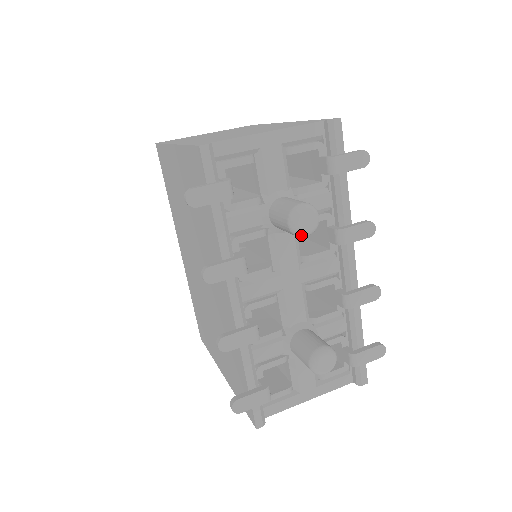
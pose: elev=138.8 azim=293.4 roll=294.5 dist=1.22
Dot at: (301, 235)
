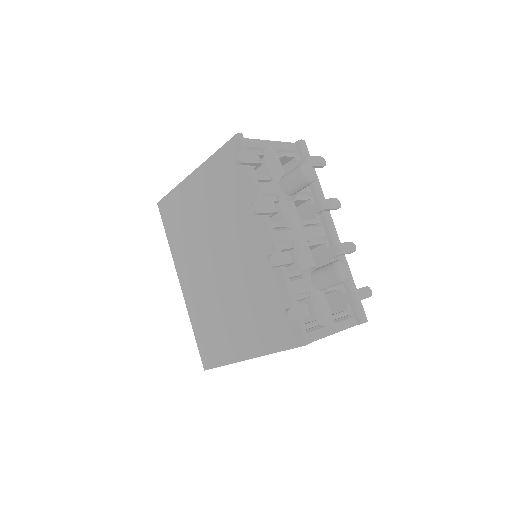
Dot at: (309, 179)
